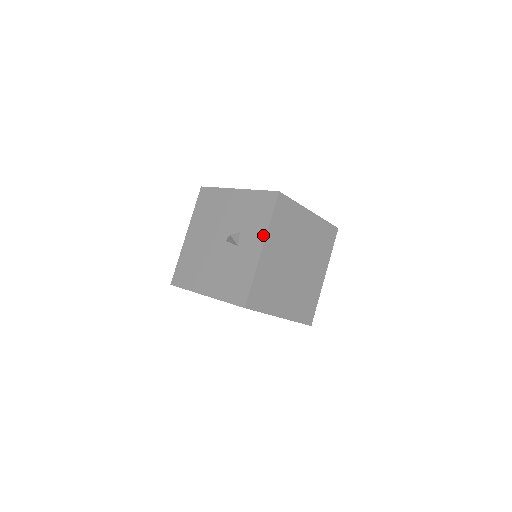
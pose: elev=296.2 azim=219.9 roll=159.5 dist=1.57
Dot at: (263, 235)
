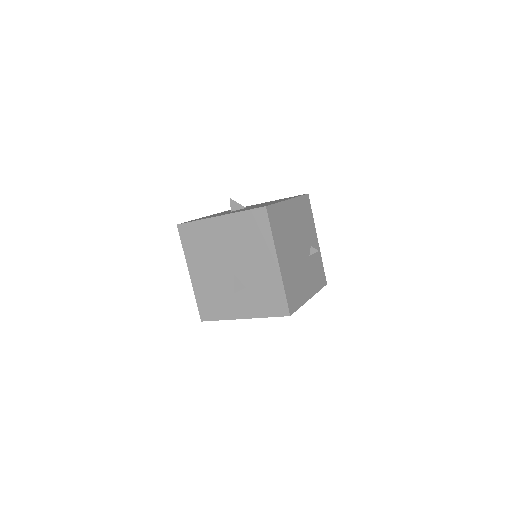
Dot at: (252, 315)
